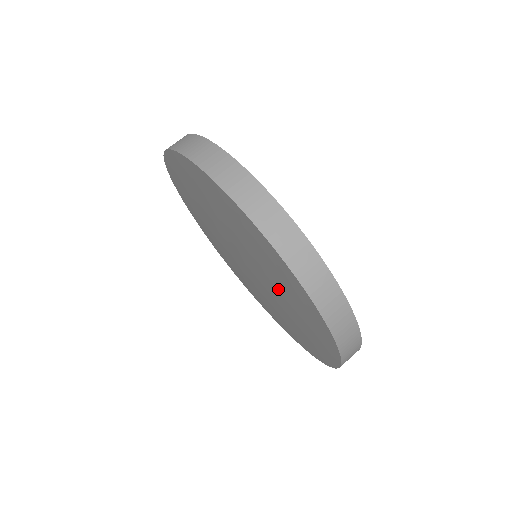
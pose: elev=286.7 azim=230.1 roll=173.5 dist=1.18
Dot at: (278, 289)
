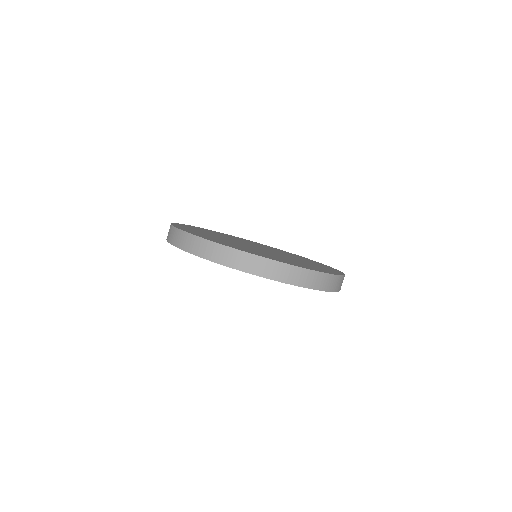
Dot at: occluded
